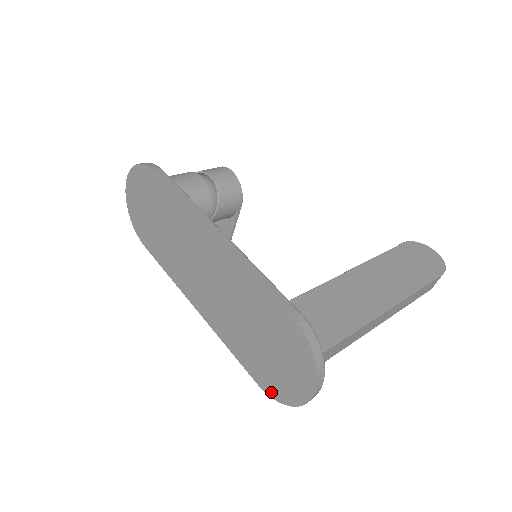
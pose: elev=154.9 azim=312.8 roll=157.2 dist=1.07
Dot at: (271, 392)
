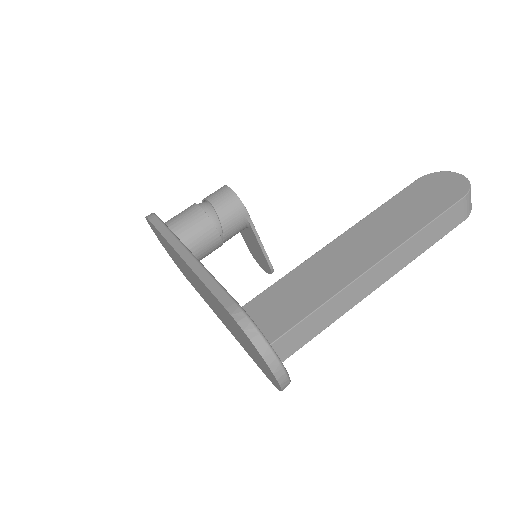
Dot at: (271, 381)
